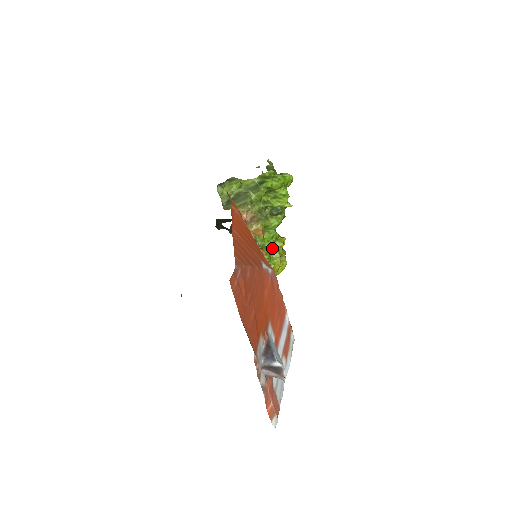
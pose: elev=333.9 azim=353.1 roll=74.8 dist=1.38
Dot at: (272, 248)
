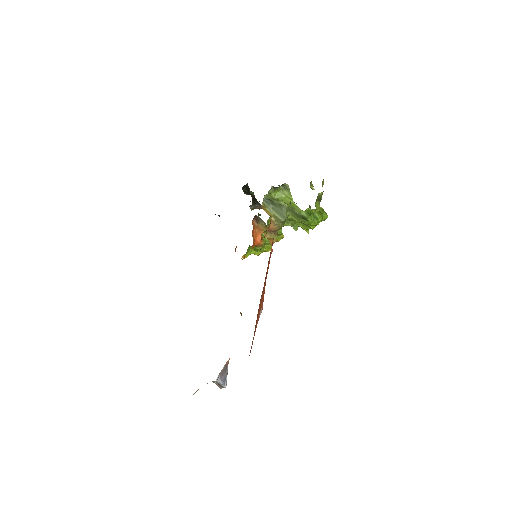
Dot at: occluded
